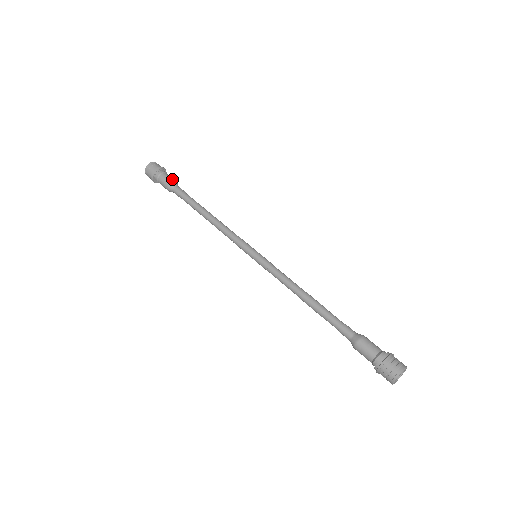
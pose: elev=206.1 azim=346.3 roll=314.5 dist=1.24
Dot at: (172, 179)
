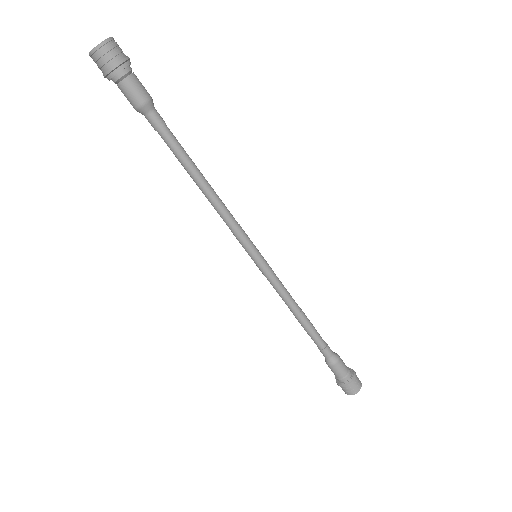
Dot at: (145, 94)
